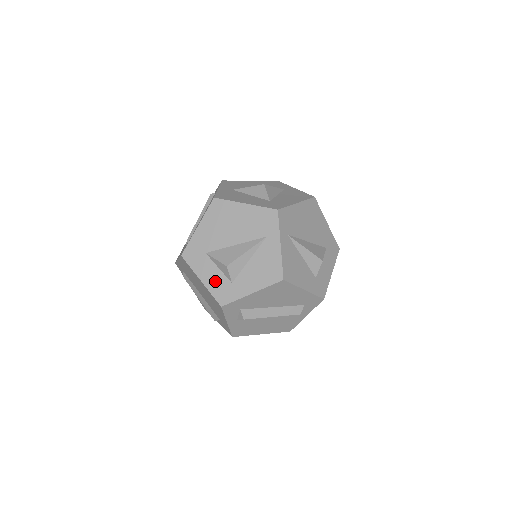
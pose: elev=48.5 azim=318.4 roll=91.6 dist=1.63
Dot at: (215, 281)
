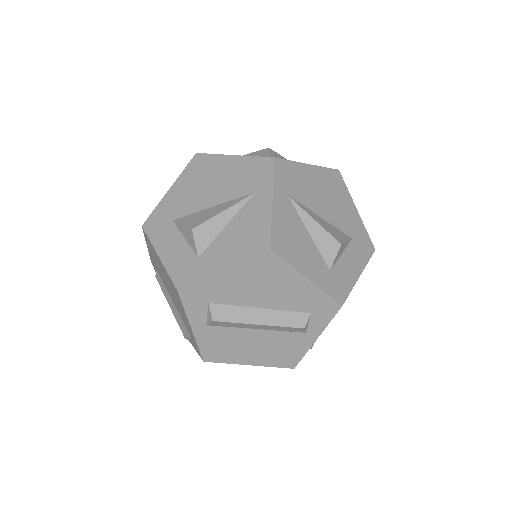
Dot at: (177, 256)
